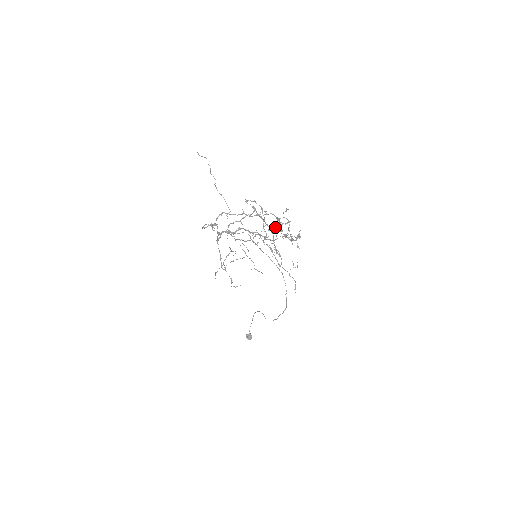
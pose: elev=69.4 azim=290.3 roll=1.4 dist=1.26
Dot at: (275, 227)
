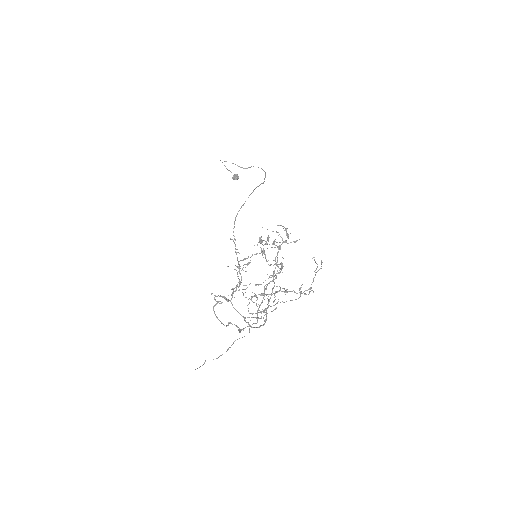
Dot at: occluded
